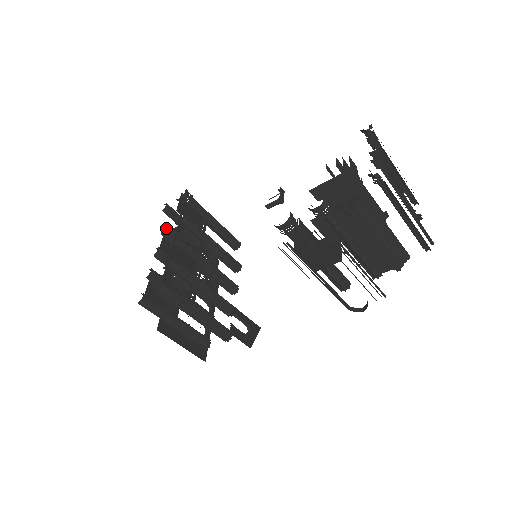
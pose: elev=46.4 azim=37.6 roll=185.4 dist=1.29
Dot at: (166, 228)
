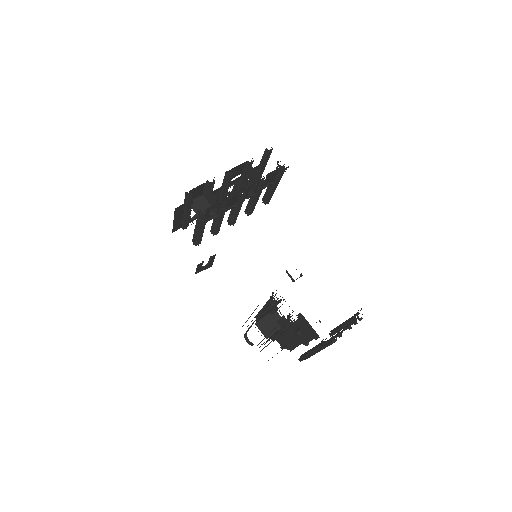
Dot at: (253, 161)
